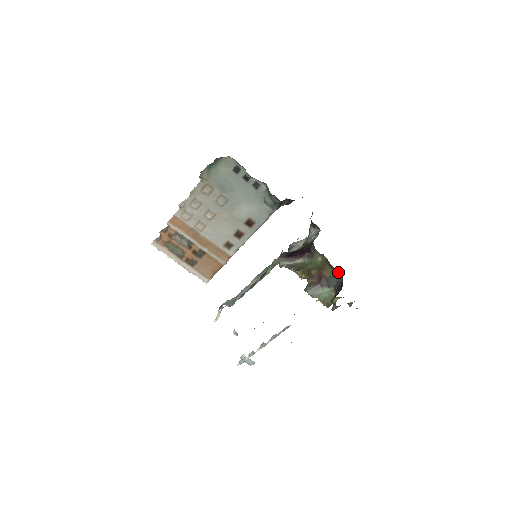
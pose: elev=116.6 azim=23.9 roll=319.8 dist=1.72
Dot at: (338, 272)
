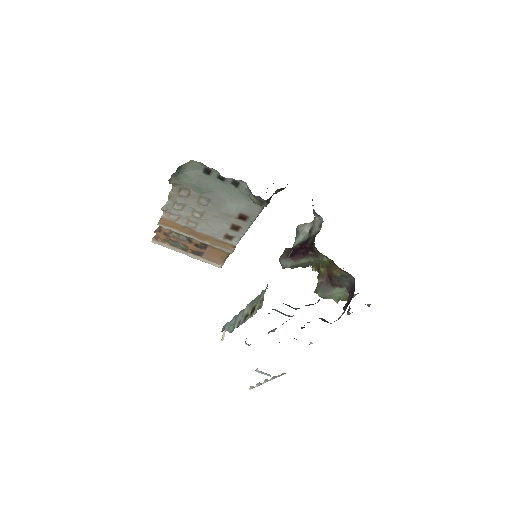
Dot at: (348, 273)
